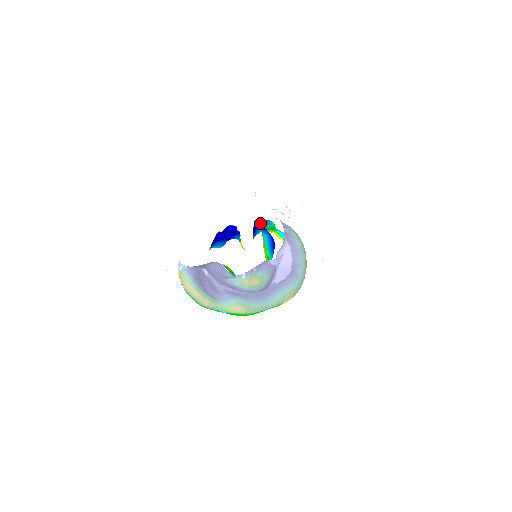
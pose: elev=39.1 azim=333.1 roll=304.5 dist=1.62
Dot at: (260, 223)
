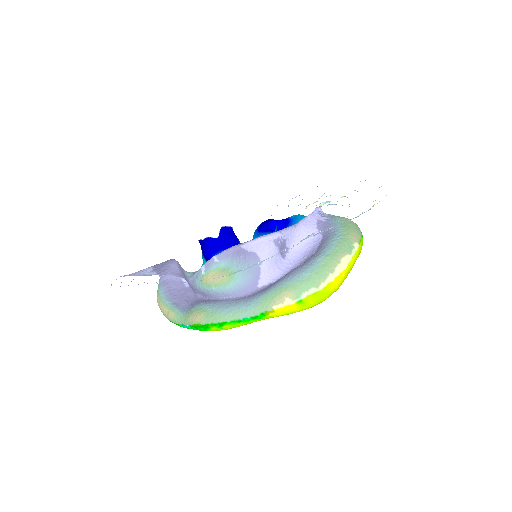
Dot at: (291, 224)
